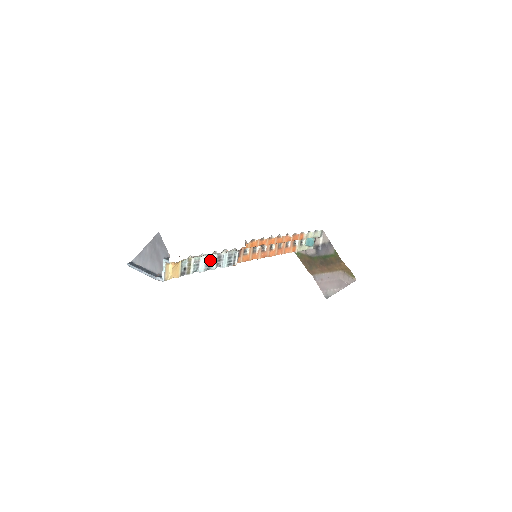
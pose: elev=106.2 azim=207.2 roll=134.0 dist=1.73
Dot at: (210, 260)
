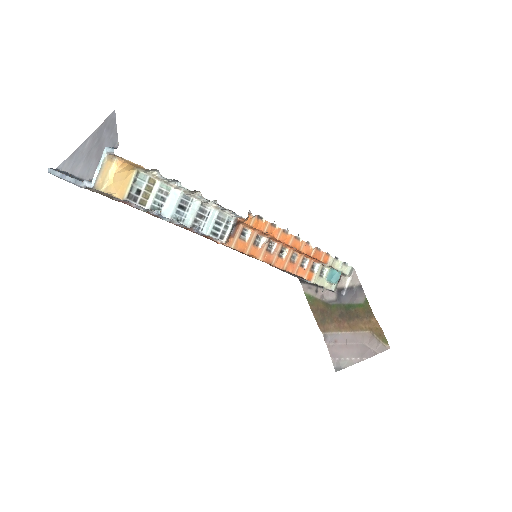
Dot at: (186, 205)
